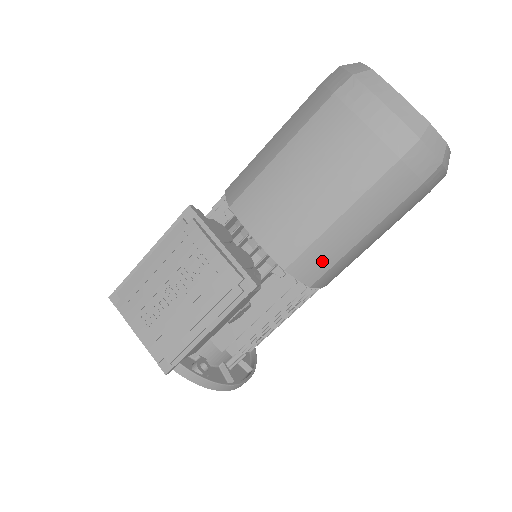
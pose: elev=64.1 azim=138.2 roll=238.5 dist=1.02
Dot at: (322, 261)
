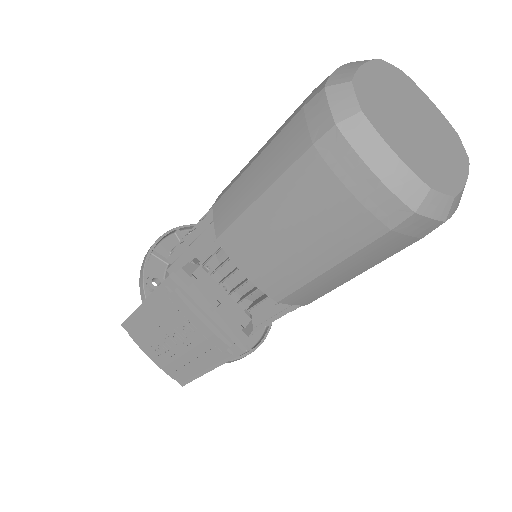
Dot at: (315, 293)
